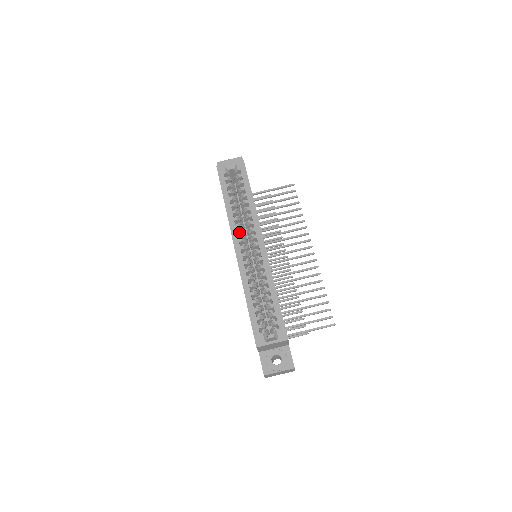
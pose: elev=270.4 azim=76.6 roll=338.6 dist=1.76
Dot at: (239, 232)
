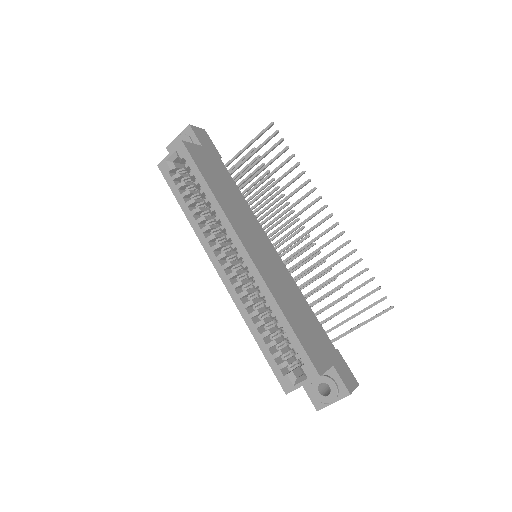
Dot at: (213, 247)
